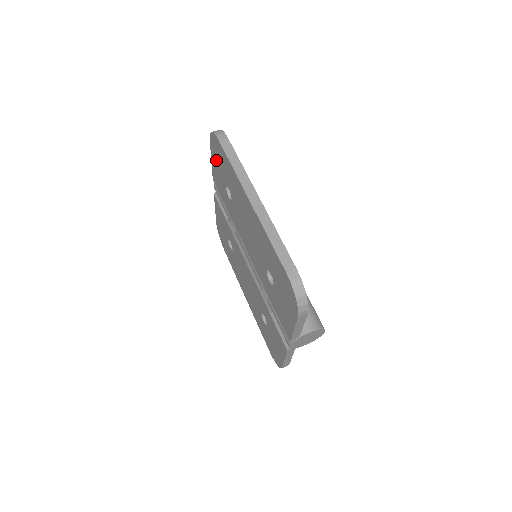
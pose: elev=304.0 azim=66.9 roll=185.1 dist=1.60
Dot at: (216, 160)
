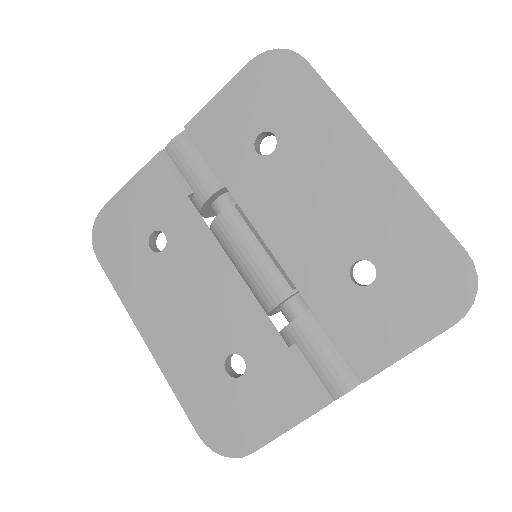
Dot at: (251, 92)
